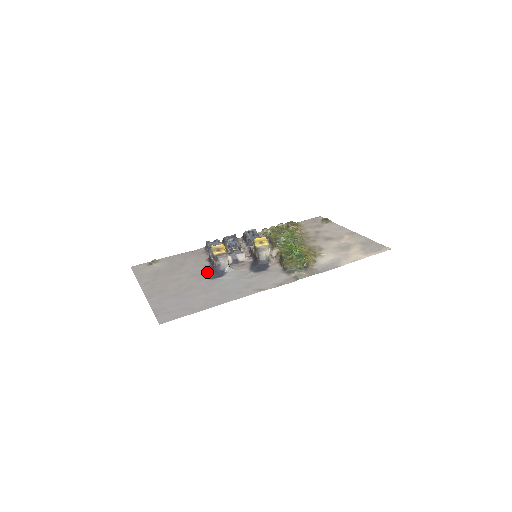
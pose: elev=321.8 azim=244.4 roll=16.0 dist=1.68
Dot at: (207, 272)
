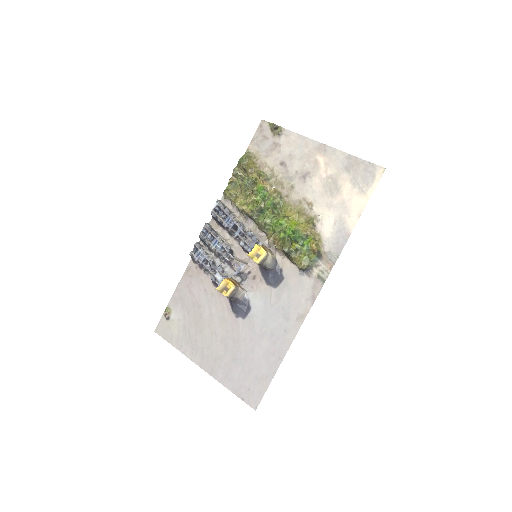
Dot at: (231, 309)
